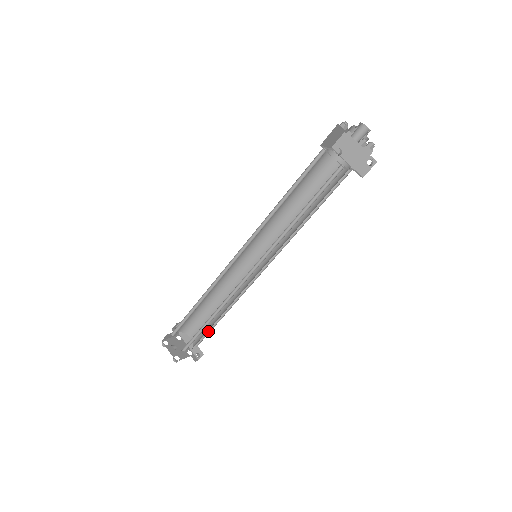
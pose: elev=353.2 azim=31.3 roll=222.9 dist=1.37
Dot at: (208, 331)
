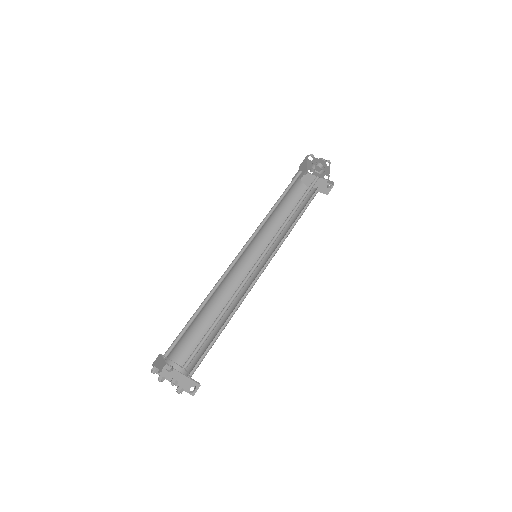
Dot at: (205, 353)
